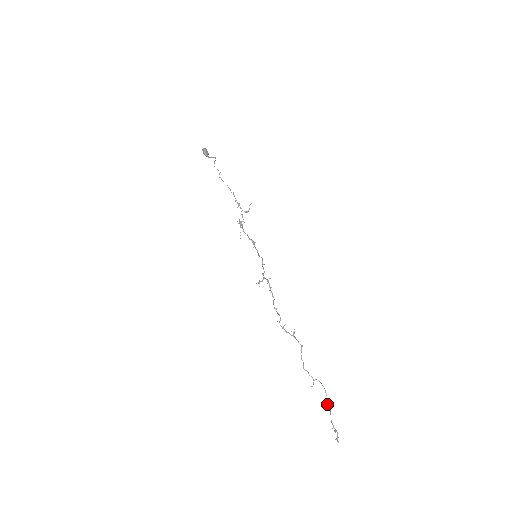
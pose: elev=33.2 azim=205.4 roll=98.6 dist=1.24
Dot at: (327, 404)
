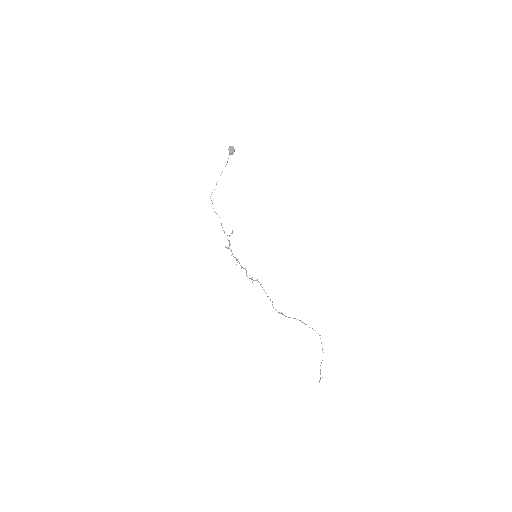
Dot at: occluded
